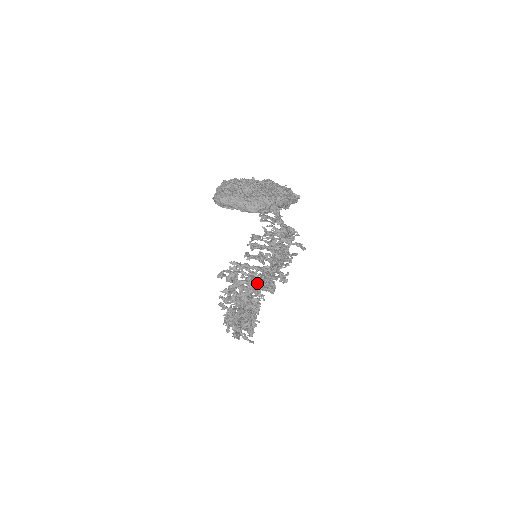
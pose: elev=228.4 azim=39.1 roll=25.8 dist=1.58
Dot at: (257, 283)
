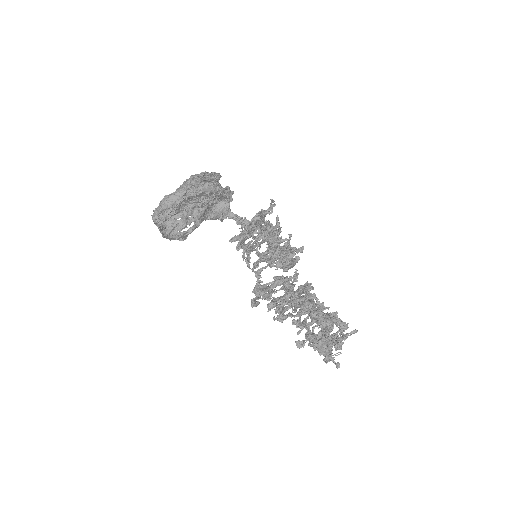
Dot at: (276, 262)
